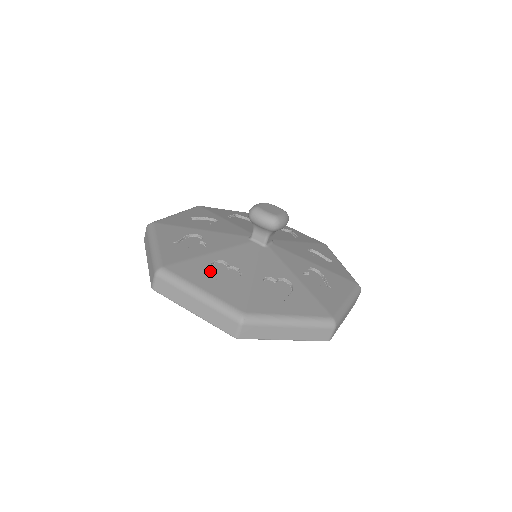
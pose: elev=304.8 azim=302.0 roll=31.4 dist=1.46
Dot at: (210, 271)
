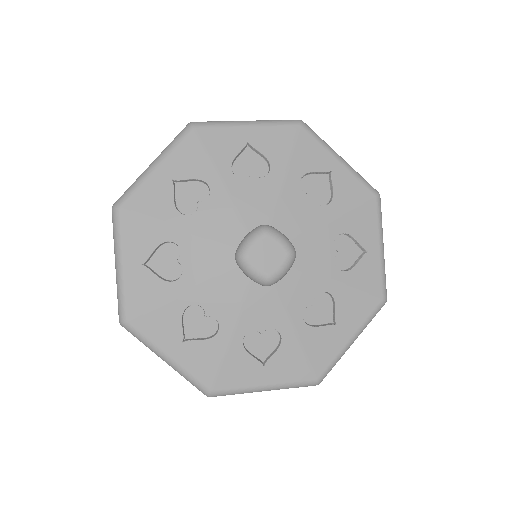
Dot at: (181, 327)
